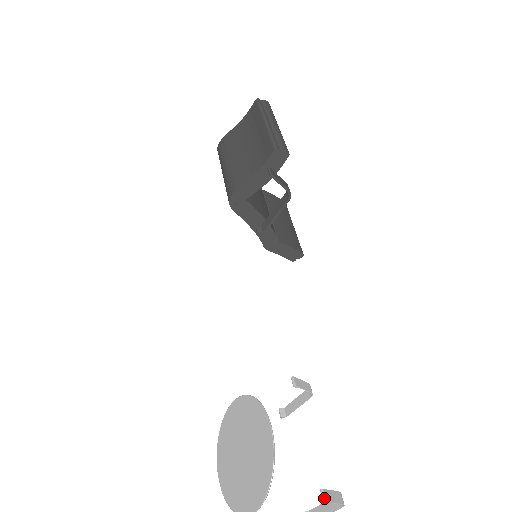
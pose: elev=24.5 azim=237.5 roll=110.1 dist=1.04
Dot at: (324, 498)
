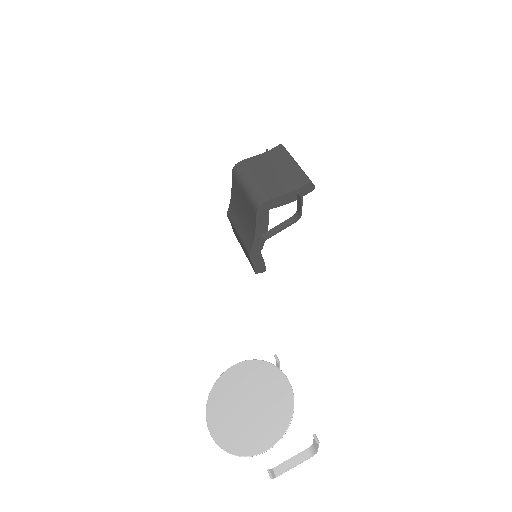
Dot at: occluded
